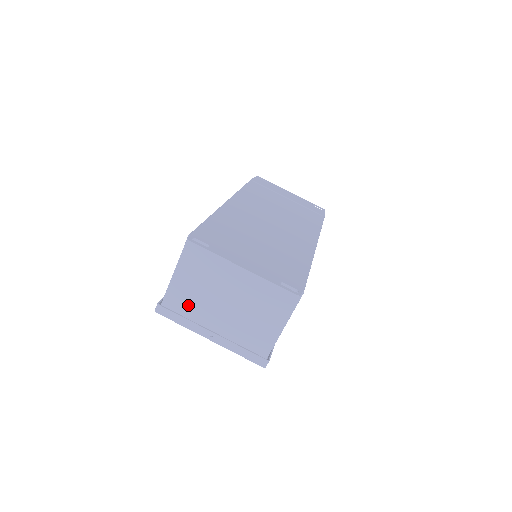
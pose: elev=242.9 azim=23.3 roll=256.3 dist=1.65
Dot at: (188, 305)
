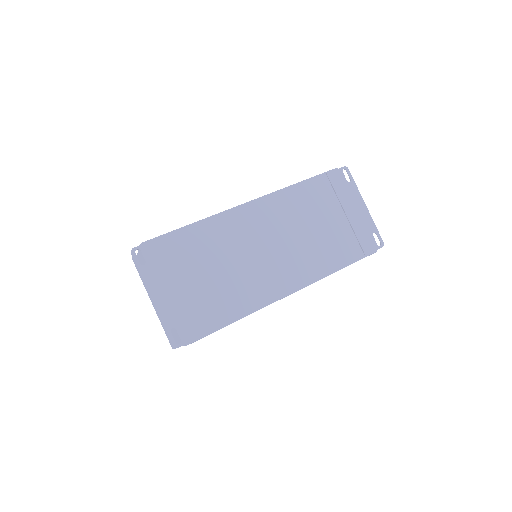
Dot at: occluded
